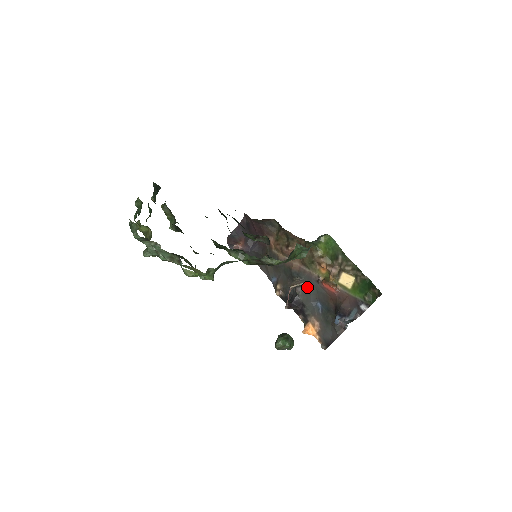
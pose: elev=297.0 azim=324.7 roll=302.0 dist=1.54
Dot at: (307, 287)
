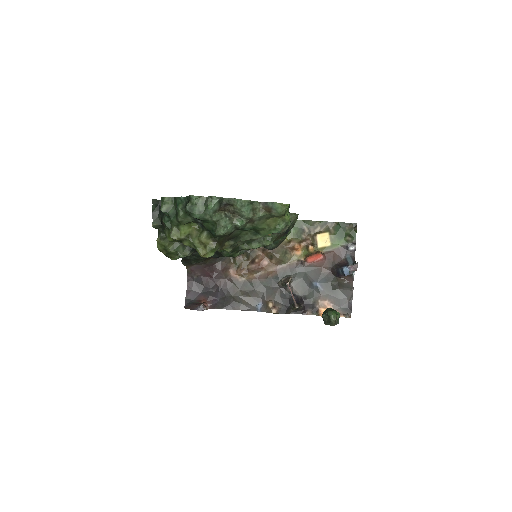
Dot at: (296, 278)
